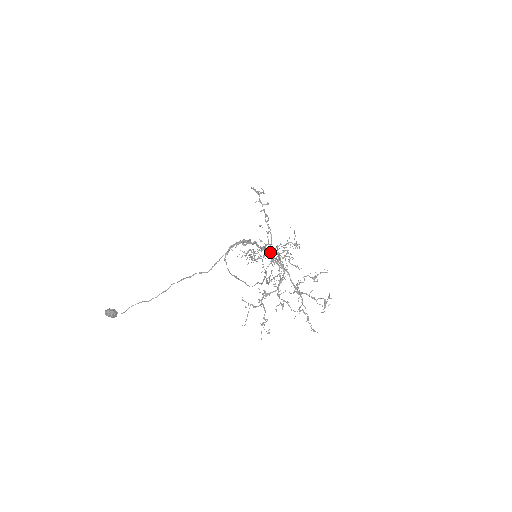
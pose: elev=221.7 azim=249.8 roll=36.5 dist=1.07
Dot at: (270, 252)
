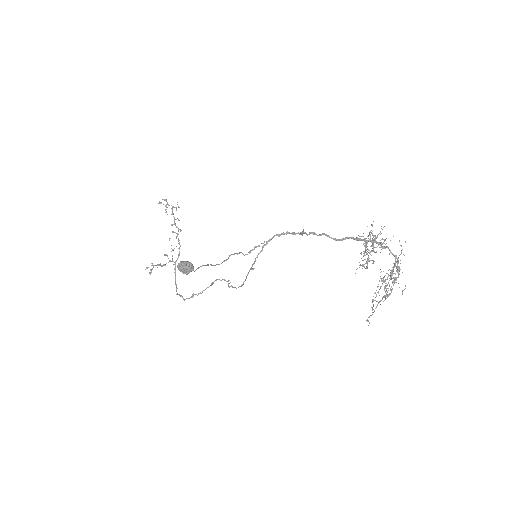
Dot at: occluded
